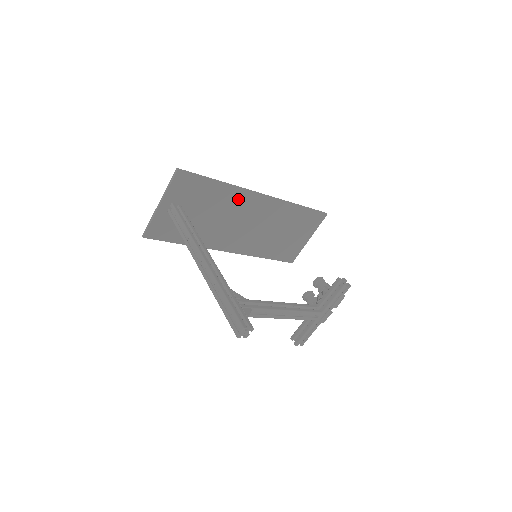
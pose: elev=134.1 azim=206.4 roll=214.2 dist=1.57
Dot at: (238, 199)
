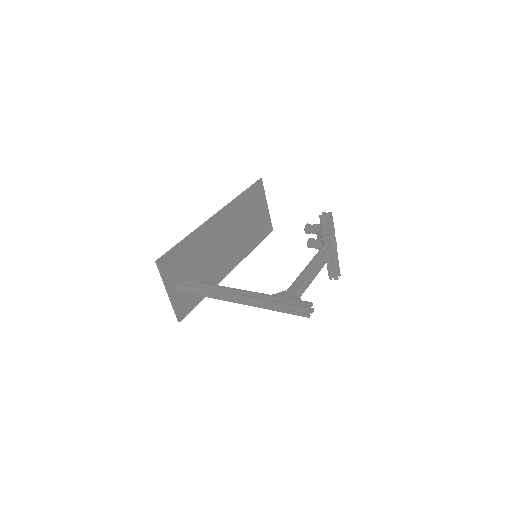
Dot at: (205, 235)
